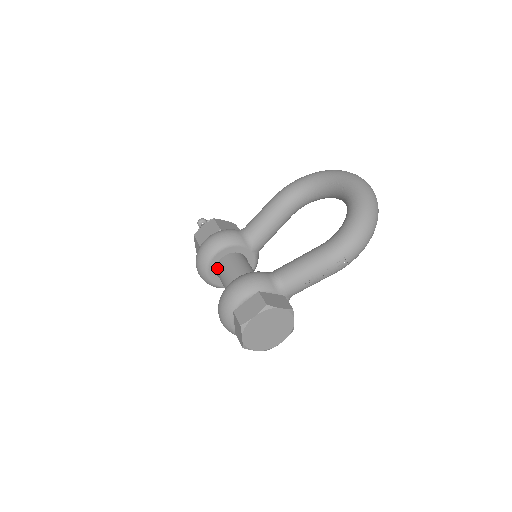
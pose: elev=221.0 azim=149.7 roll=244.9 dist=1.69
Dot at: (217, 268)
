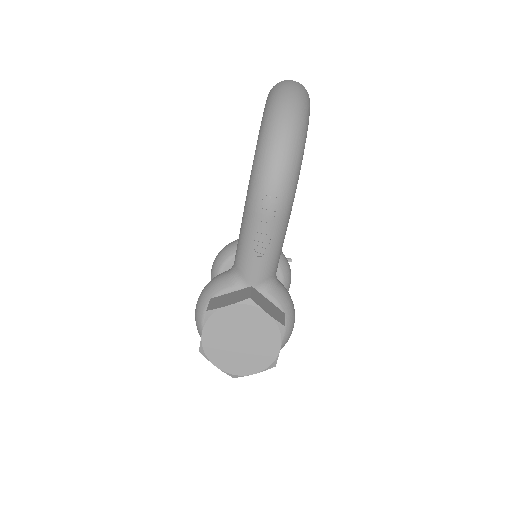
Dot at: occluded
